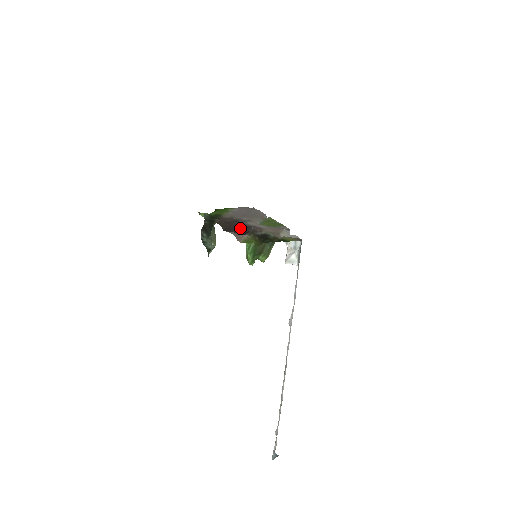
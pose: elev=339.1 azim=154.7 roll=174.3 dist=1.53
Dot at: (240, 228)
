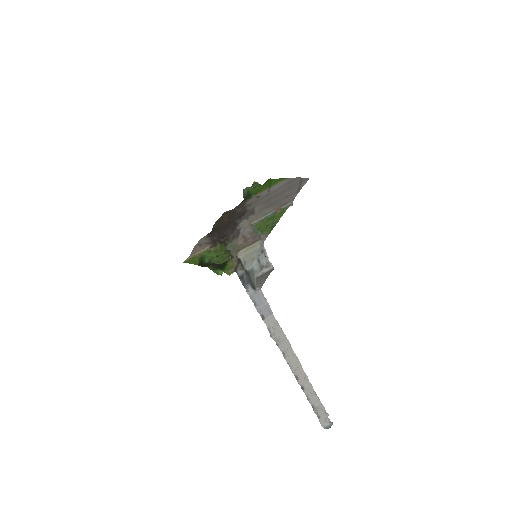
Dot at: (229, 228)
